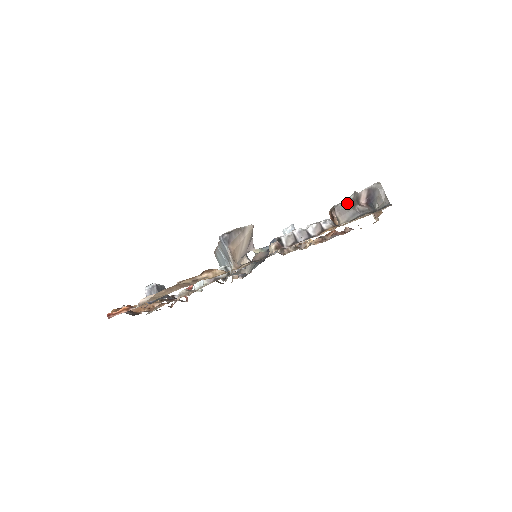
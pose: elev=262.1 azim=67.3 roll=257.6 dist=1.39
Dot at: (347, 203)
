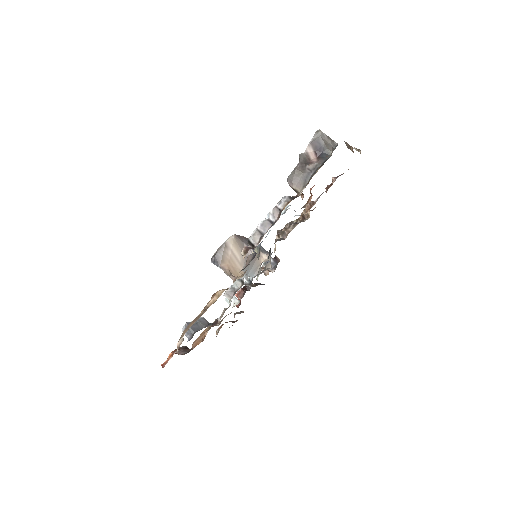
Dot at: (294, 171)
